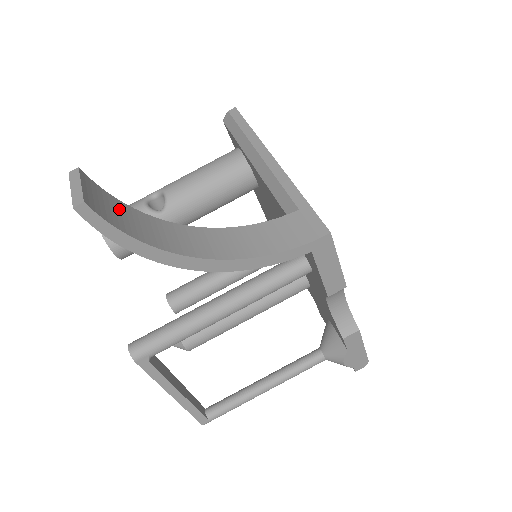
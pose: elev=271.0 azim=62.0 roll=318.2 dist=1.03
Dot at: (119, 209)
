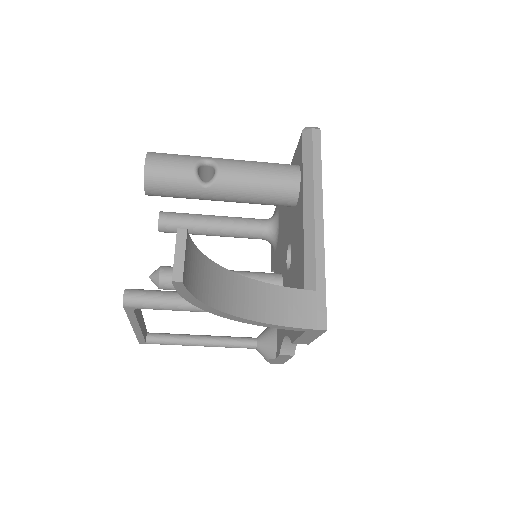
Dot at: (196, 263)
